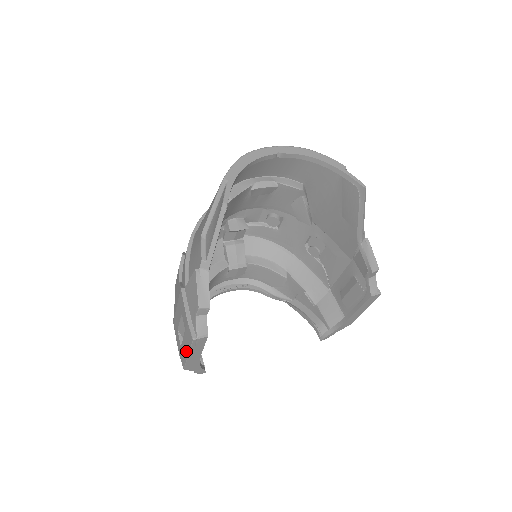
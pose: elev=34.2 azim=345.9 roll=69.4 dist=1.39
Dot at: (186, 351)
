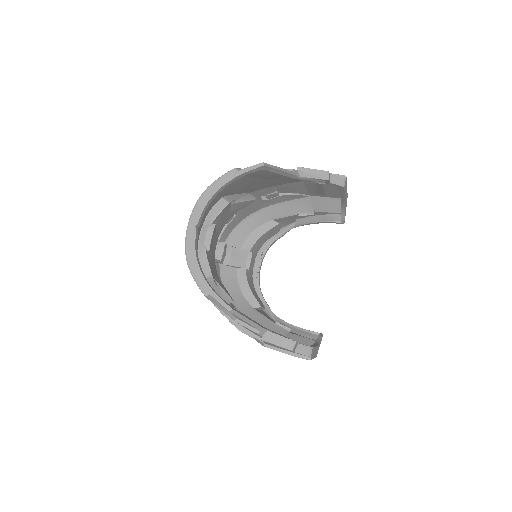
Dot at: occluded
